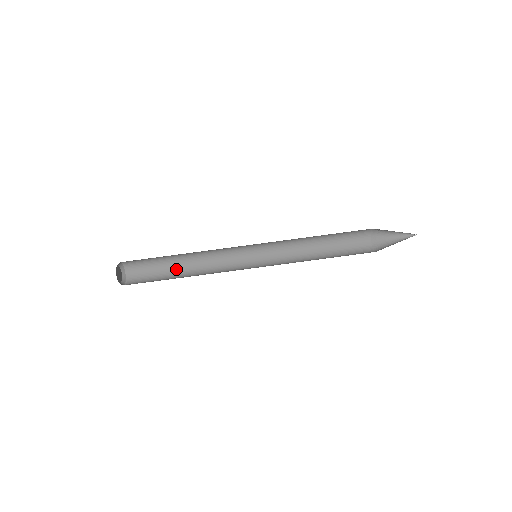
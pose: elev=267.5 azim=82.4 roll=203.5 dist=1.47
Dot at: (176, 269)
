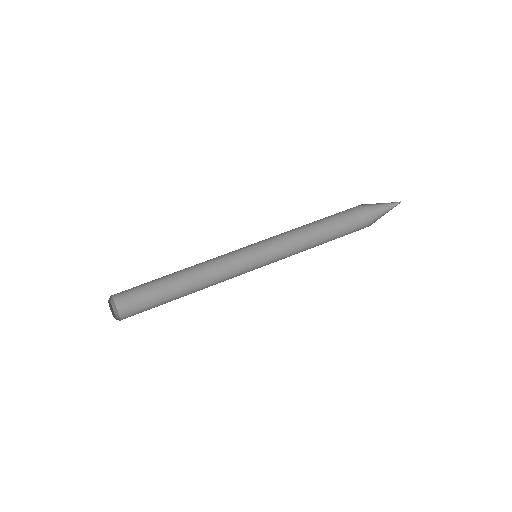
Dot at: occluded
